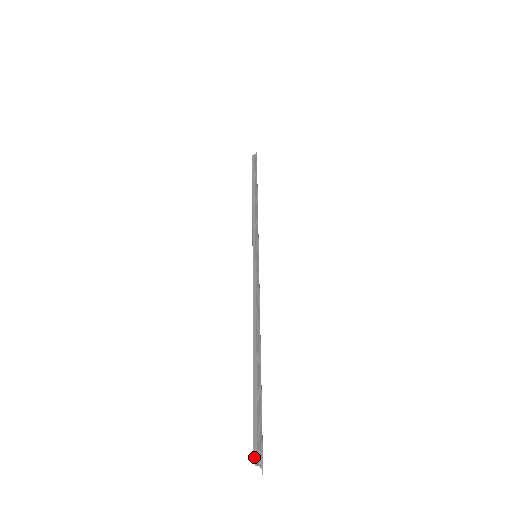
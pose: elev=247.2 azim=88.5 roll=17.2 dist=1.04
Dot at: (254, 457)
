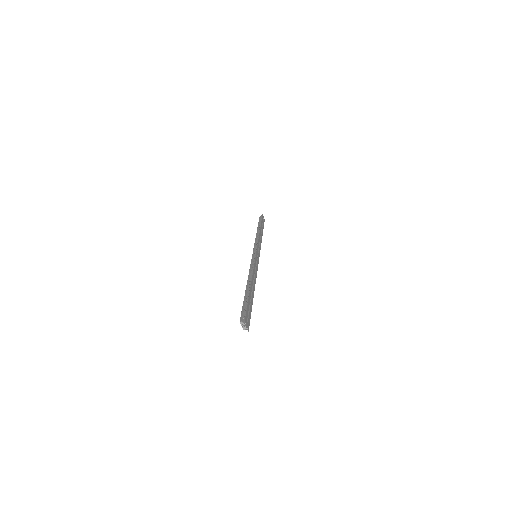
Dot at: (240, 323)
